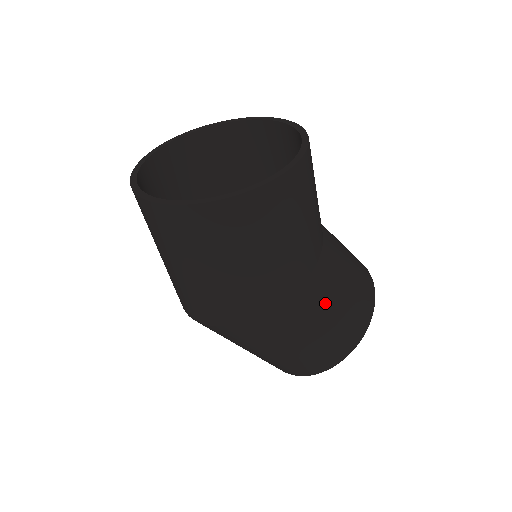
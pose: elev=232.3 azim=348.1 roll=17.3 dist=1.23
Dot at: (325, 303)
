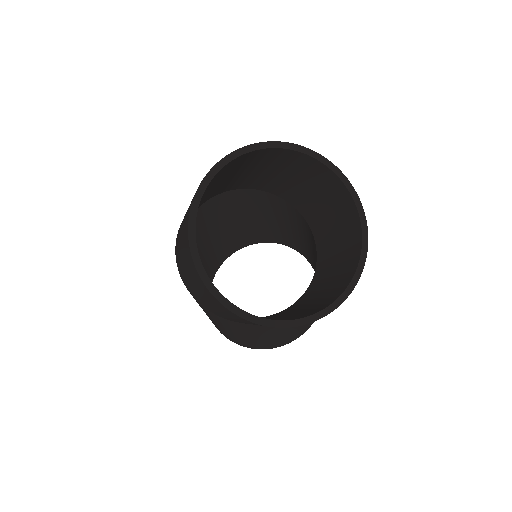
Dot at: (236, 330)
